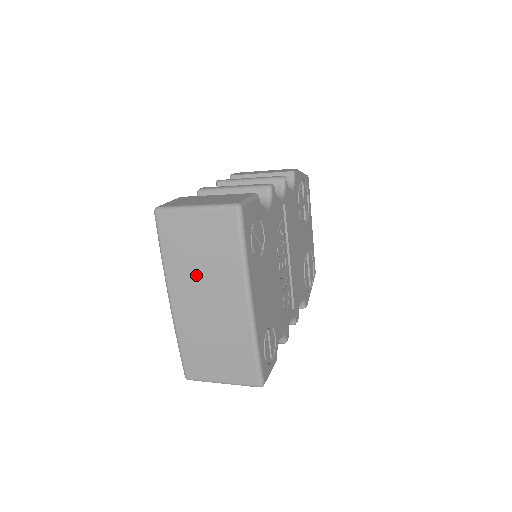
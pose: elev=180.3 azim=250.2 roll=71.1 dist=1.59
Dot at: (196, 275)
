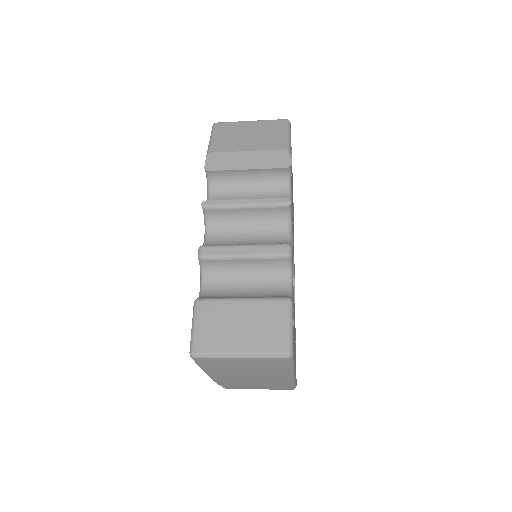
Dot at: (241, 375)
